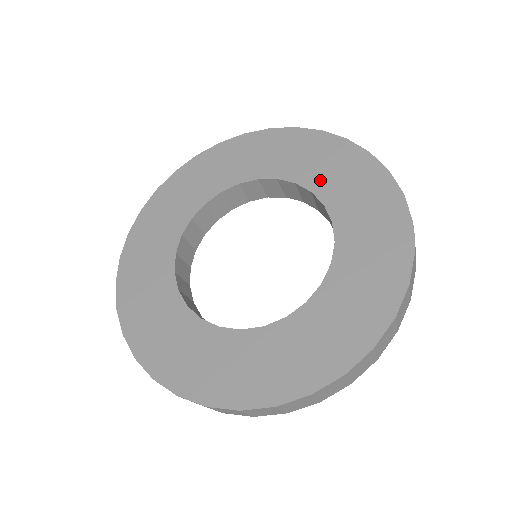
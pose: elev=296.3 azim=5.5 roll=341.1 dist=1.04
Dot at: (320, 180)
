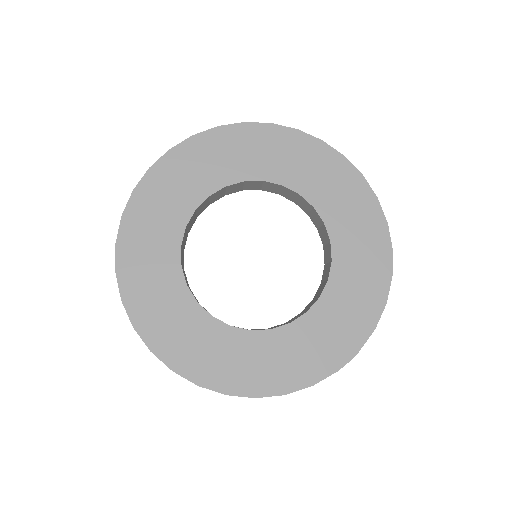
Dot at: (346, 259)
